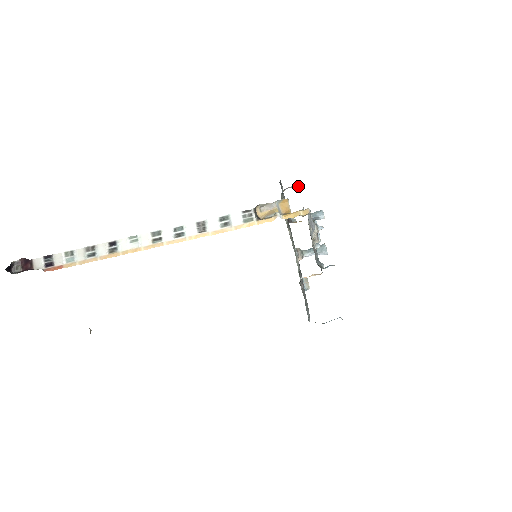
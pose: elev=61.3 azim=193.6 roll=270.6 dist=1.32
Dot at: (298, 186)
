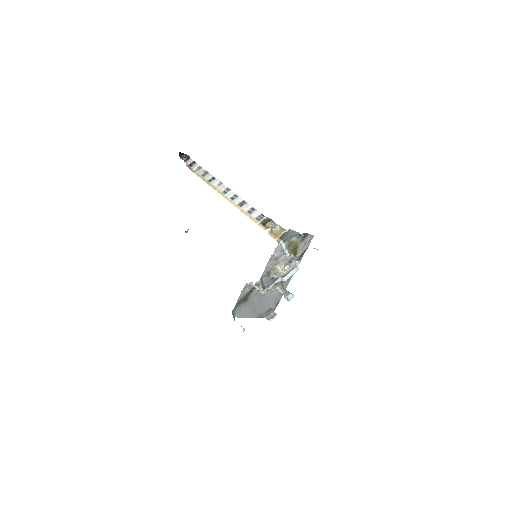
Dot at: (315, 248)
